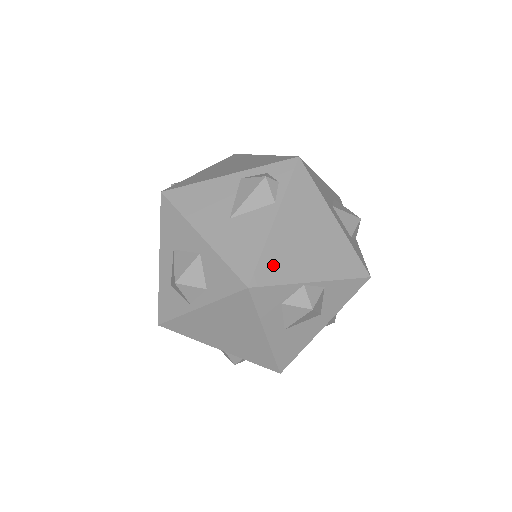
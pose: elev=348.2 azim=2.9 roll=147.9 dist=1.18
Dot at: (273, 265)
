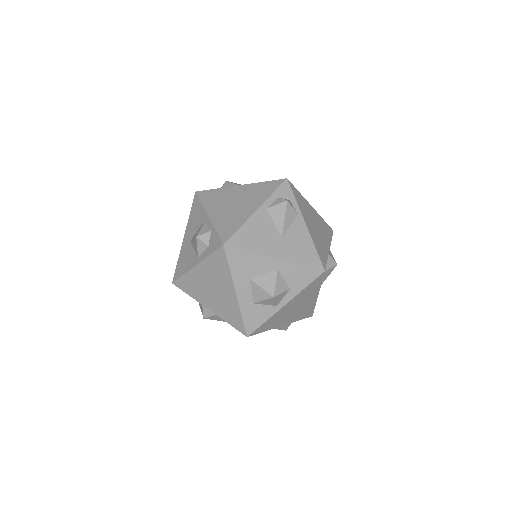
Dot at: (320, 251)
